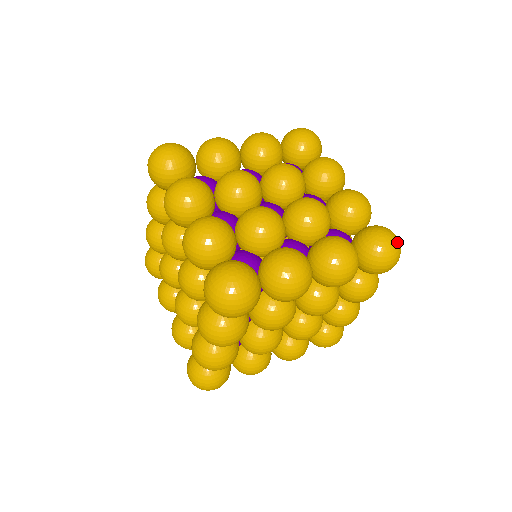
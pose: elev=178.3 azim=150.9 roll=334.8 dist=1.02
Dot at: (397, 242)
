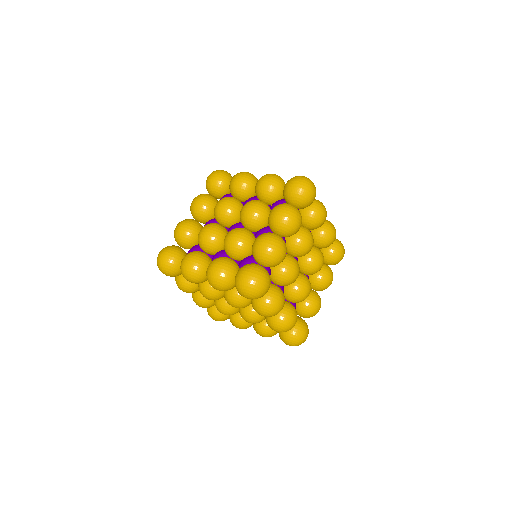
Dot at: occluded
